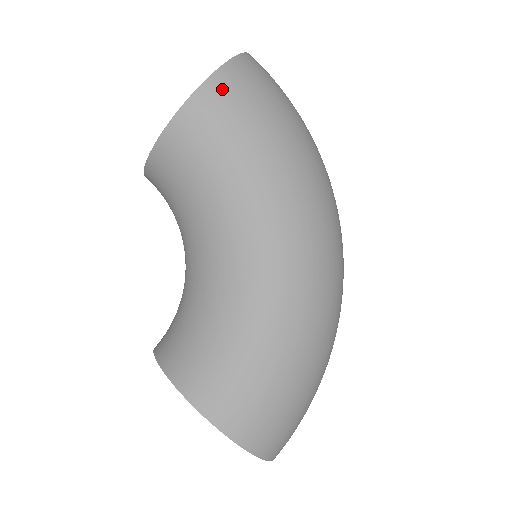
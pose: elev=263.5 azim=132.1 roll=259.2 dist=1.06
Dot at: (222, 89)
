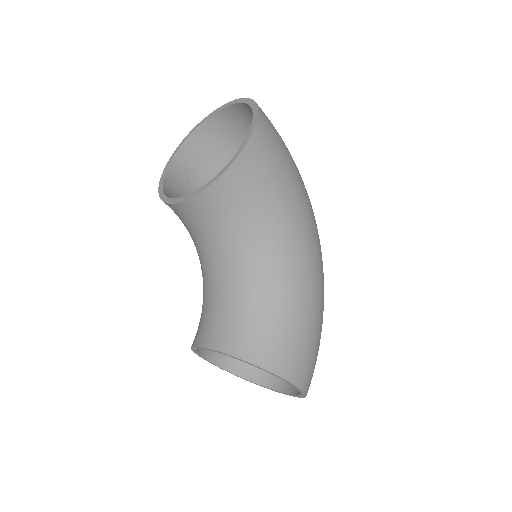
Dot at: (264, 136)
